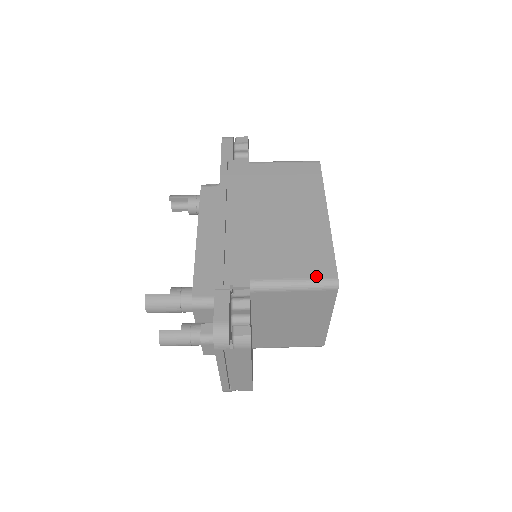
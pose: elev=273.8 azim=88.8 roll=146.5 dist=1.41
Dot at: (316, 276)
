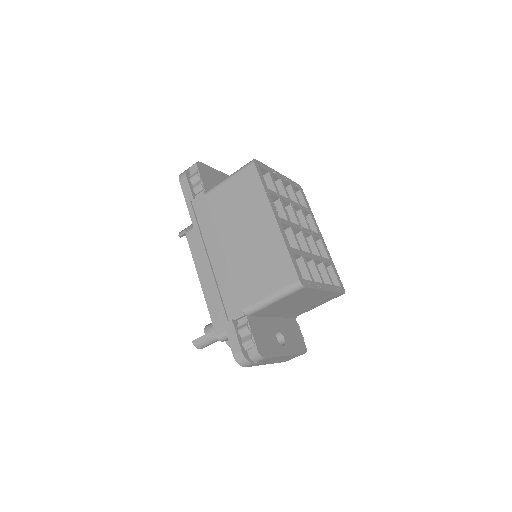
Dot at: (284, 286)
